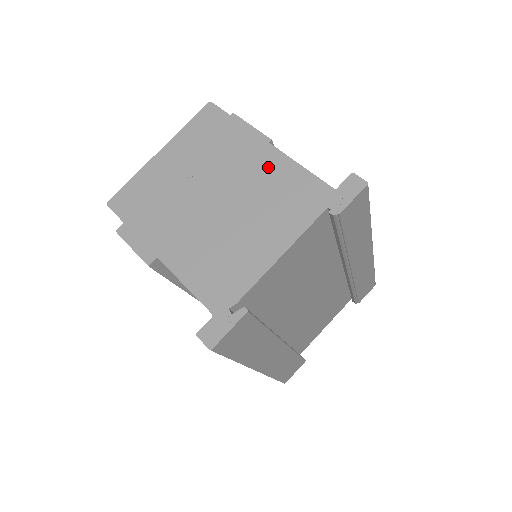
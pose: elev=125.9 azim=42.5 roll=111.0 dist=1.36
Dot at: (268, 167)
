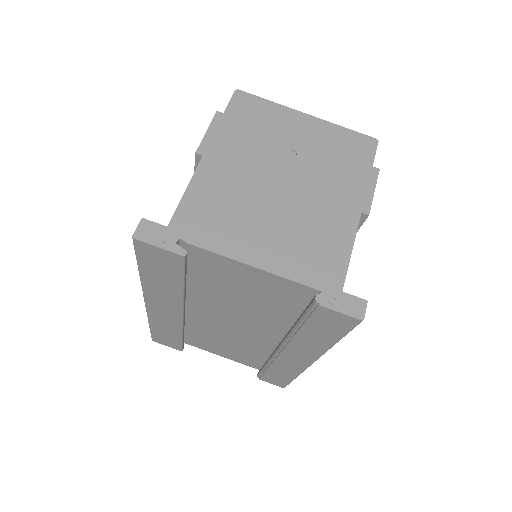
Dot at: (337, 219)
